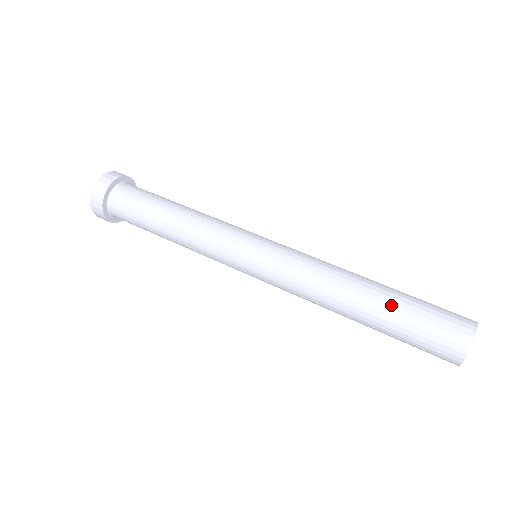
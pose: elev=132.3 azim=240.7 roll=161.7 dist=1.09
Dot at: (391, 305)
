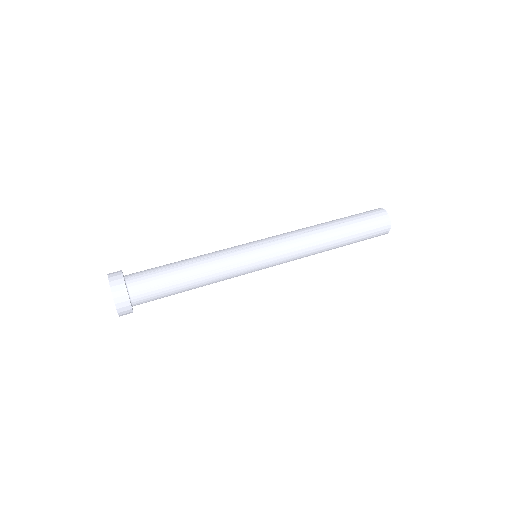
Dot at: (349, 230)
